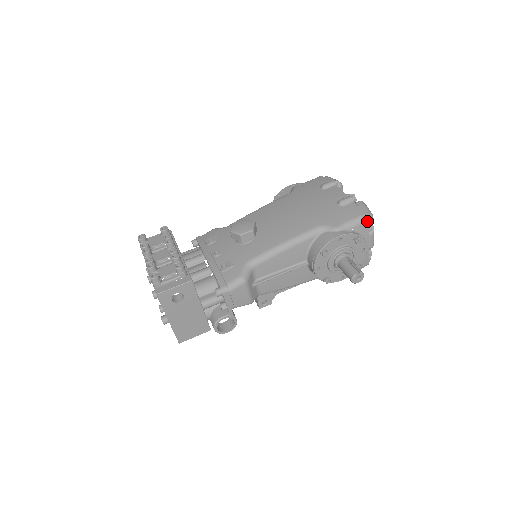
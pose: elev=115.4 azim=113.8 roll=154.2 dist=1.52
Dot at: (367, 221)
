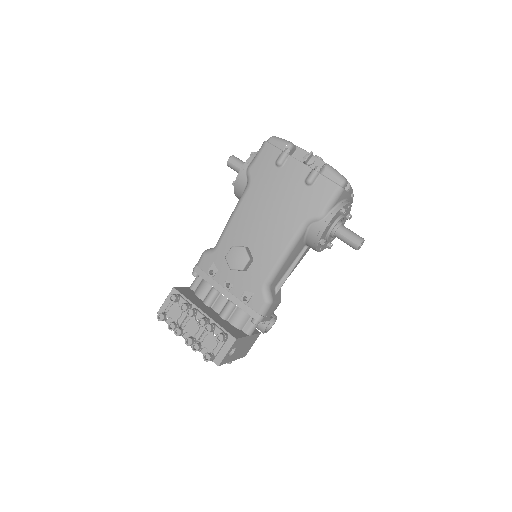
Dot at: (343, 190)
